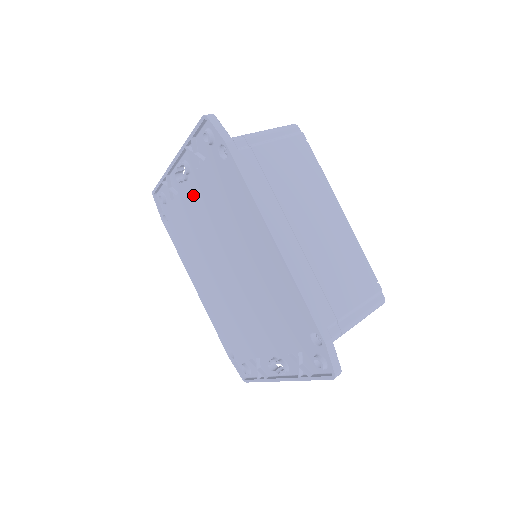
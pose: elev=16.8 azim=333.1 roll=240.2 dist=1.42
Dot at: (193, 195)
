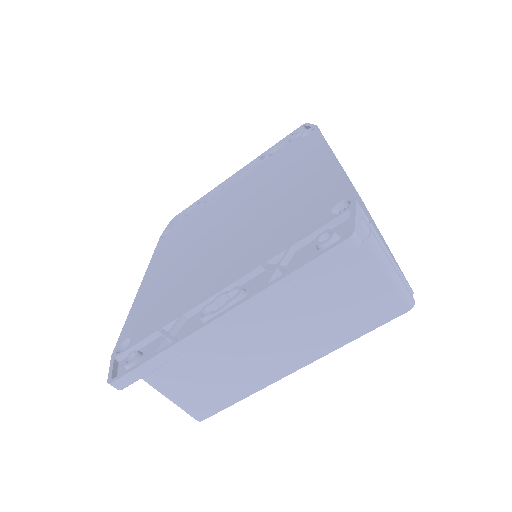
Dot at: (237, 185)
